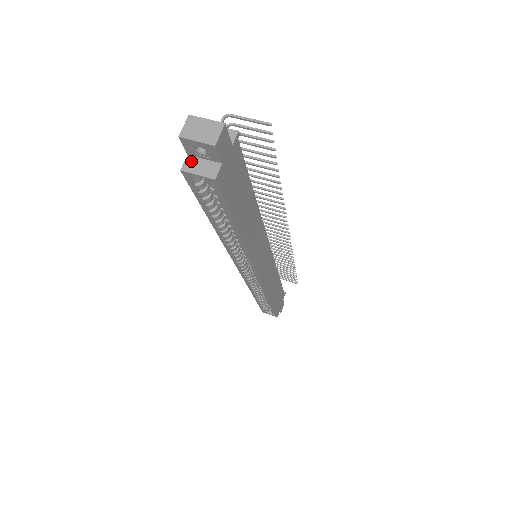
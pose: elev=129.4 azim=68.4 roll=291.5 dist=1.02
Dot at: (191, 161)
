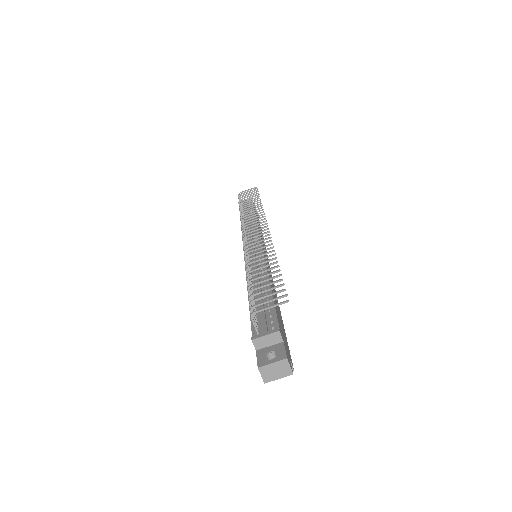
Dot at: occluded
